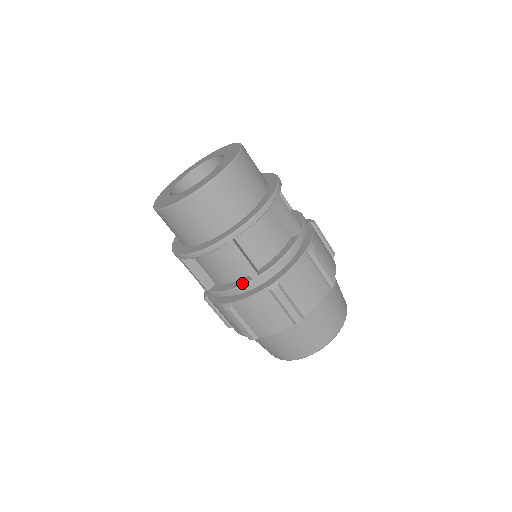
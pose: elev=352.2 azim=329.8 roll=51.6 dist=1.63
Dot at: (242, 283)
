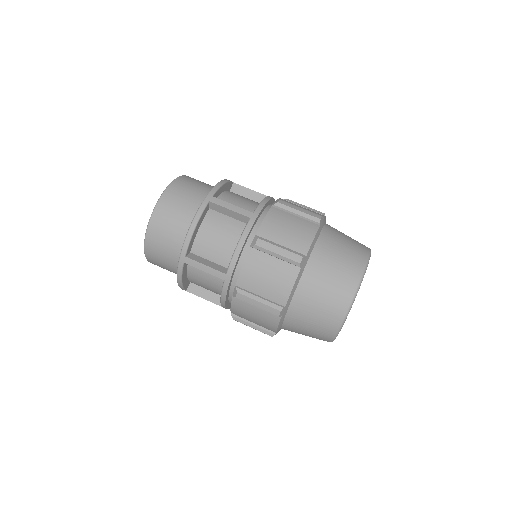
Dot at: occluded
